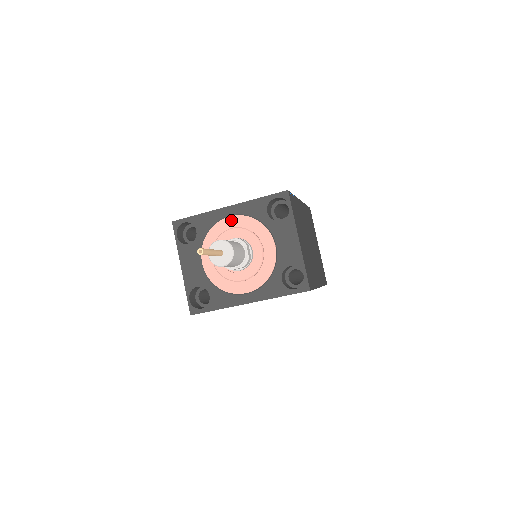
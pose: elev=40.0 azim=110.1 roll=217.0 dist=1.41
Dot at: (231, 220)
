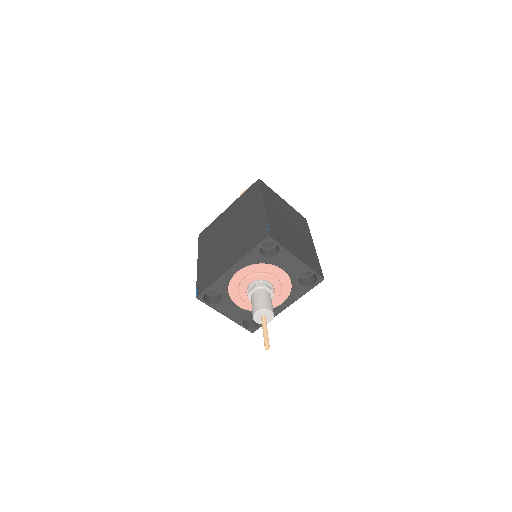
Dot at: (239, 274)
